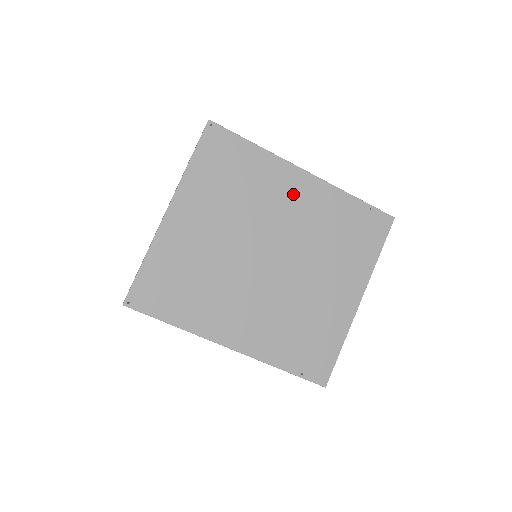
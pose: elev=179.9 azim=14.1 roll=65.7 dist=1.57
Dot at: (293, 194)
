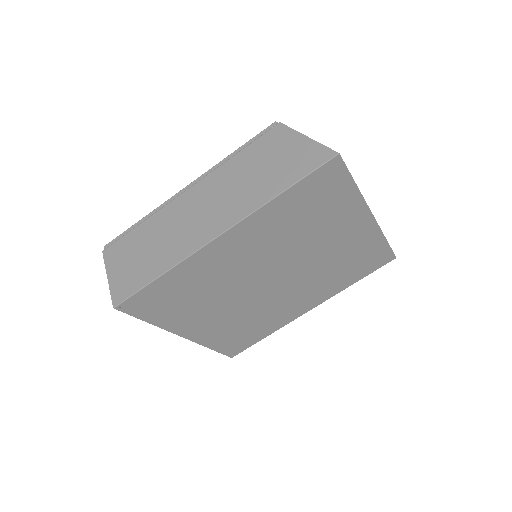
Dot at: (233, 253)
